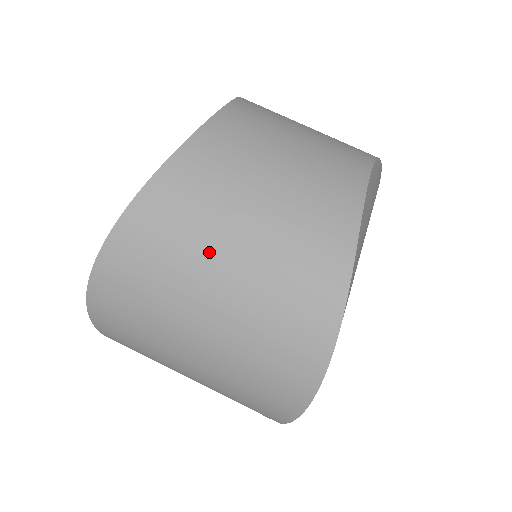
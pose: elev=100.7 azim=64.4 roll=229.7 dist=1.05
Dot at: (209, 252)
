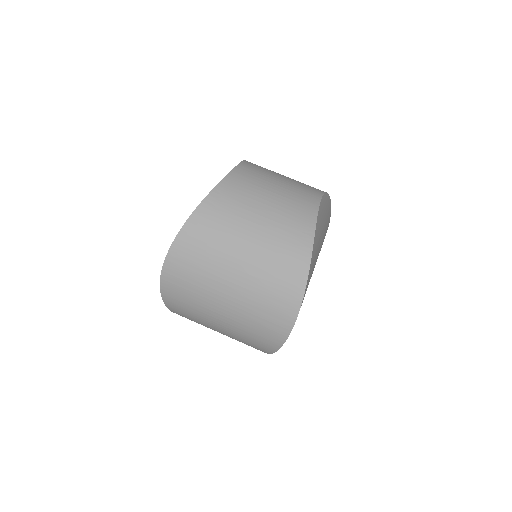
Dot at: (235, 239)
